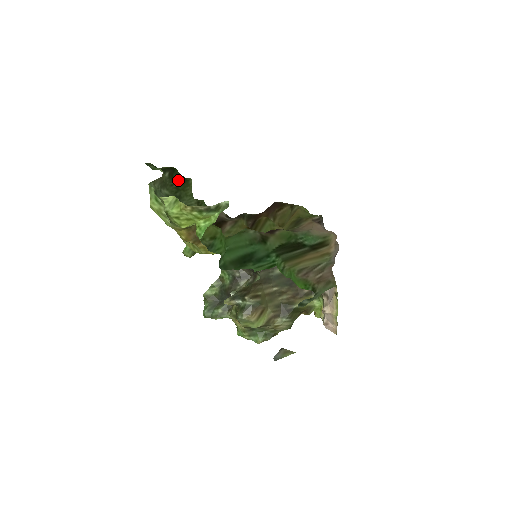
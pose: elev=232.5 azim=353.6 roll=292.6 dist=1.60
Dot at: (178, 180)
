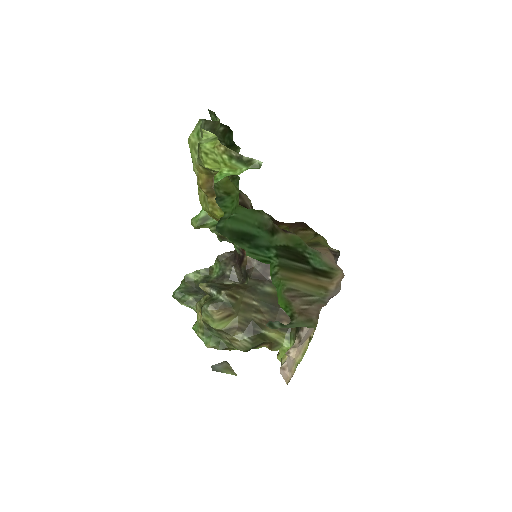
Dot at: (228, 142)
